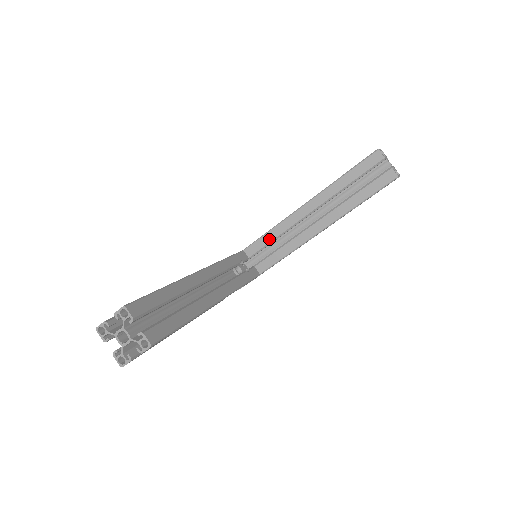
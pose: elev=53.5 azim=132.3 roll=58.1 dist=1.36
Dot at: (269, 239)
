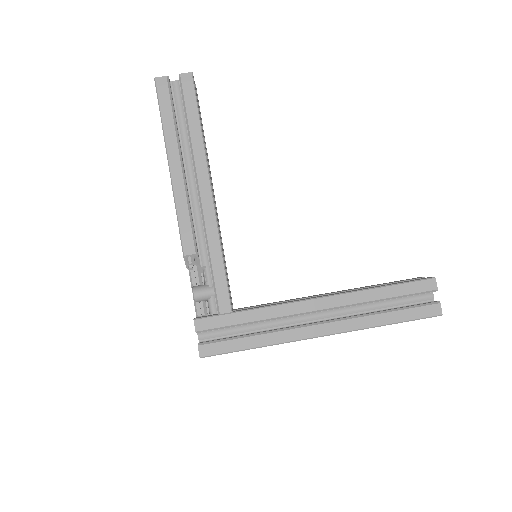
Dot at: (269, 304)
